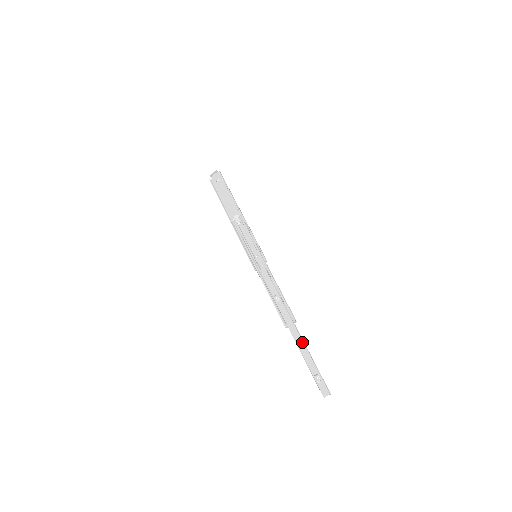
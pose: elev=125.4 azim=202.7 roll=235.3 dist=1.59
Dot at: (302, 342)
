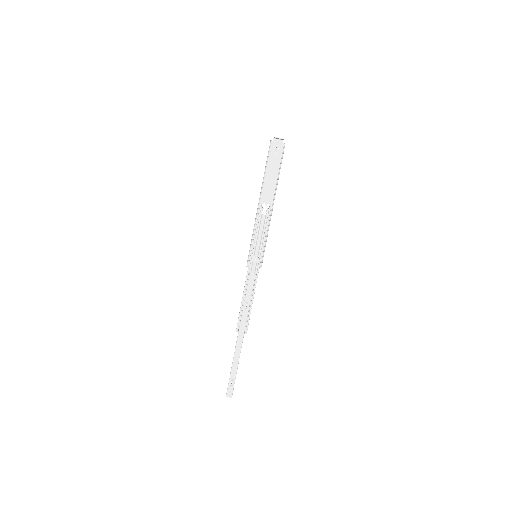
Dot at: (240, 352)
